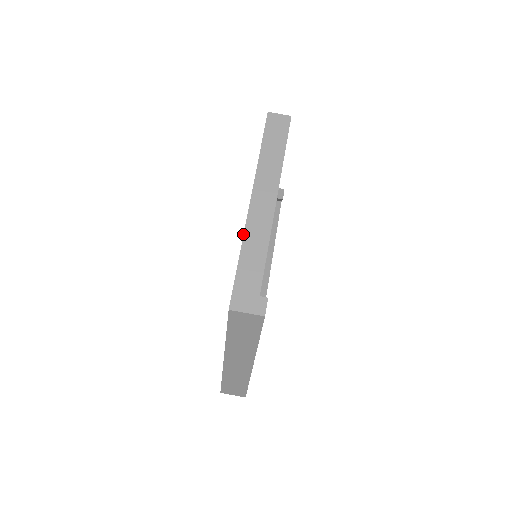
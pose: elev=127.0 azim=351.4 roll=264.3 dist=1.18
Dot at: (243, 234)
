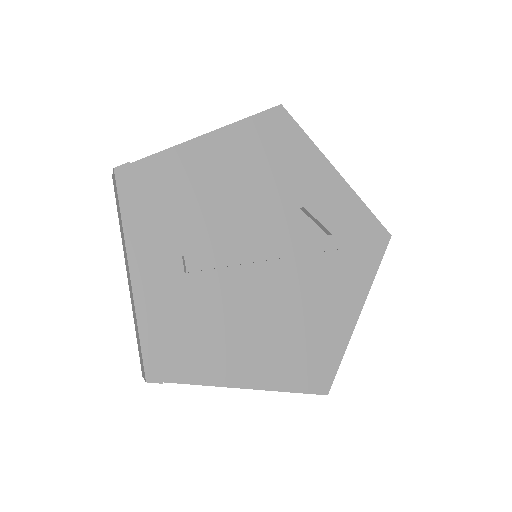
Dot at: occluded
